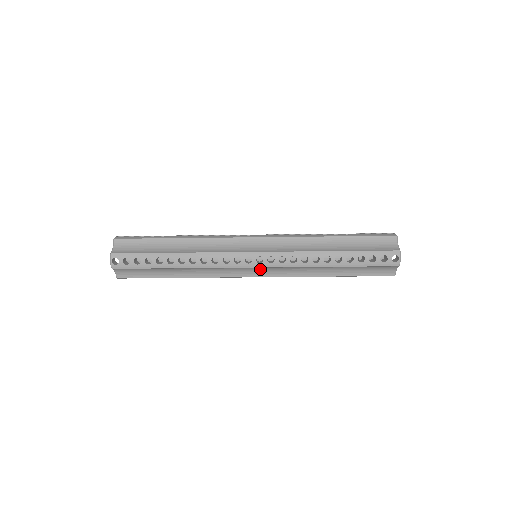
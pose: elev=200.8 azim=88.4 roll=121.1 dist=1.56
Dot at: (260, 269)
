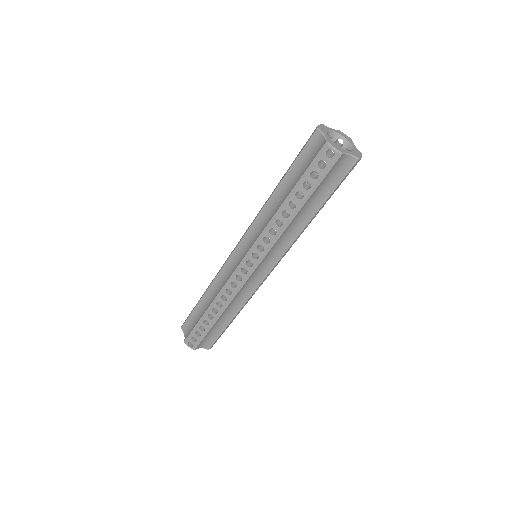
Dot at: (243, 250)
